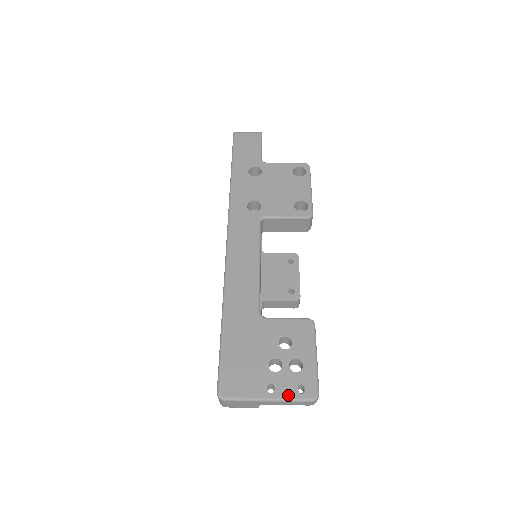
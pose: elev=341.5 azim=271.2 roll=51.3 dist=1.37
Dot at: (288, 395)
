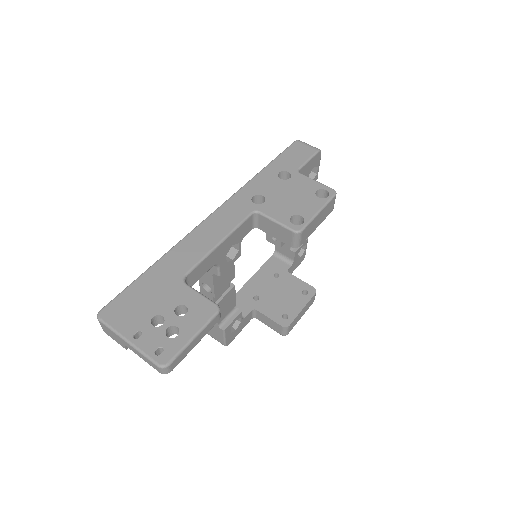
Dot at: (145, 348)
